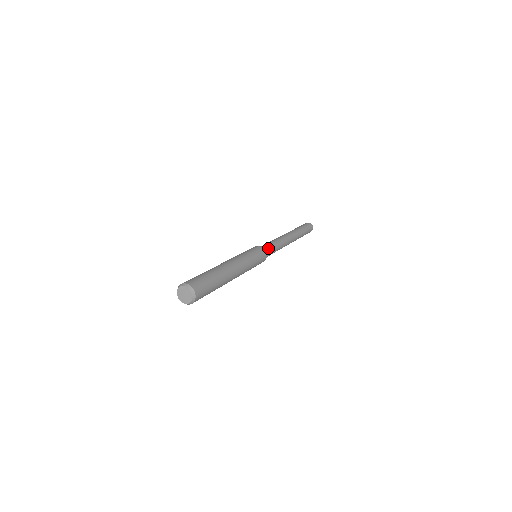
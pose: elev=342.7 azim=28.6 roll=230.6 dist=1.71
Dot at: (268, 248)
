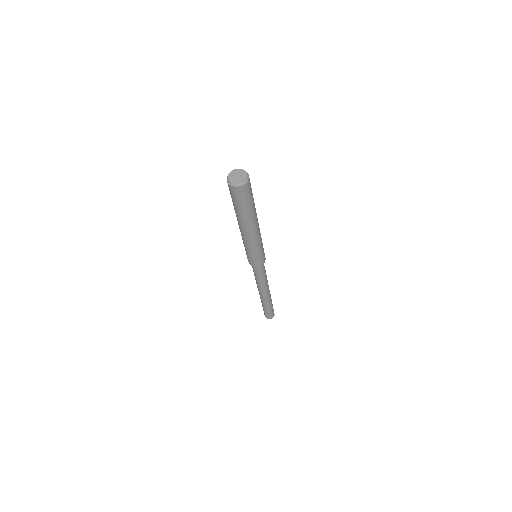
Dot at: occluded
